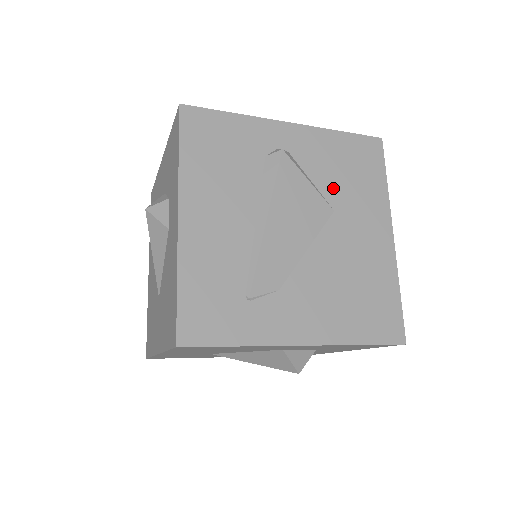
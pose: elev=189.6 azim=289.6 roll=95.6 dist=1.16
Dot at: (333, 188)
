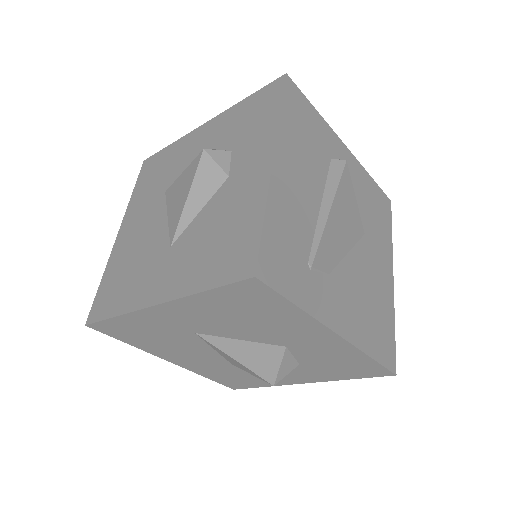
Dot at: (365, 216)
